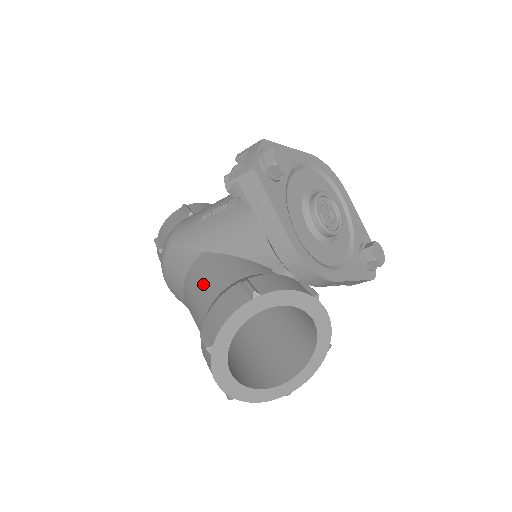
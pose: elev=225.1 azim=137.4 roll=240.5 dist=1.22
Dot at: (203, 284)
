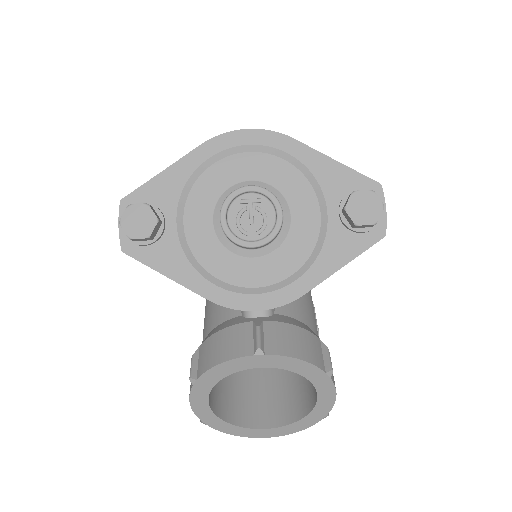
Dot at: occluded
